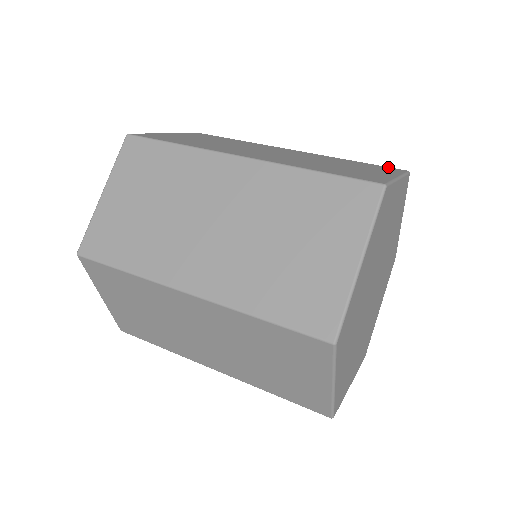
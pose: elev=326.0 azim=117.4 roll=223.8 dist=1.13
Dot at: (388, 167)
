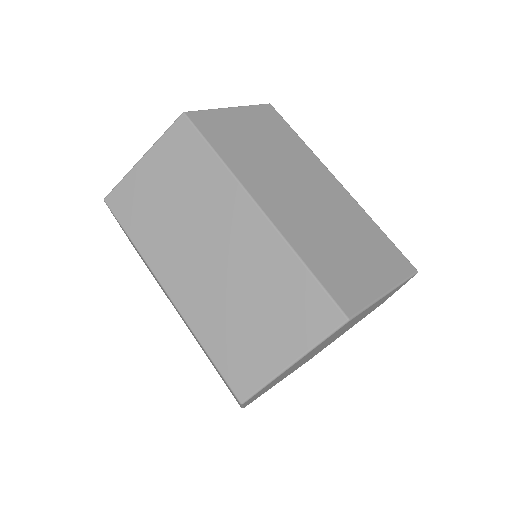
Dot at: (329, 303)
